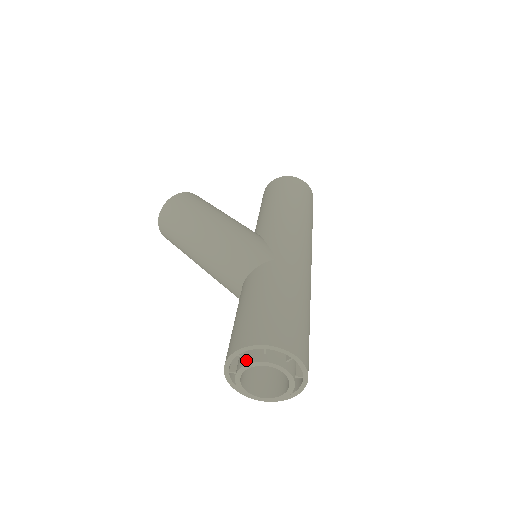
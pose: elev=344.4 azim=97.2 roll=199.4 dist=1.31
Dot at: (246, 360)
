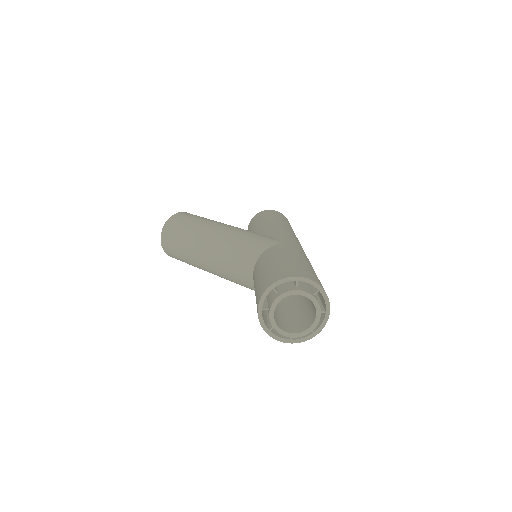
Dot at: (281, 292)
